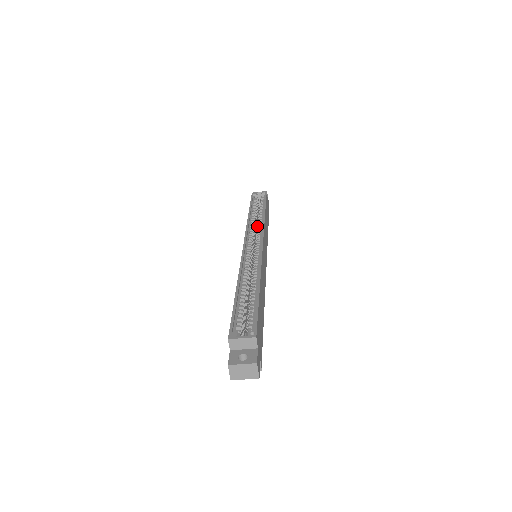
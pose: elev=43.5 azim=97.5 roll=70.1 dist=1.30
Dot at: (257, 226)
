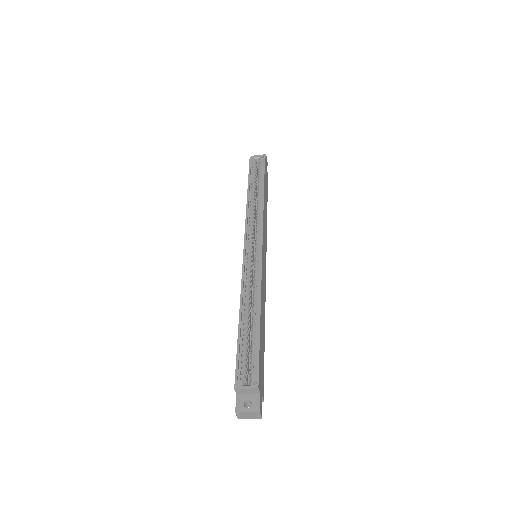
Dot at: (256, 214)
